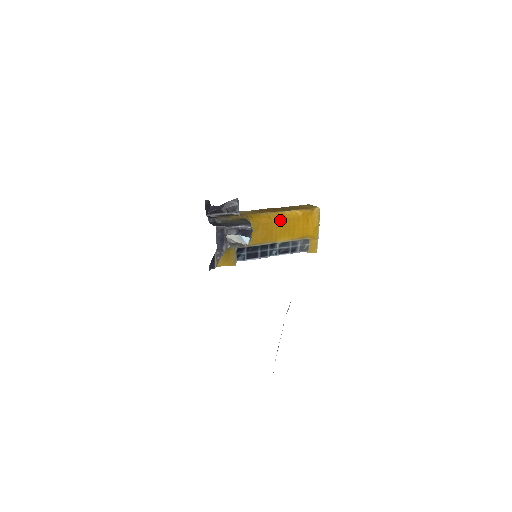
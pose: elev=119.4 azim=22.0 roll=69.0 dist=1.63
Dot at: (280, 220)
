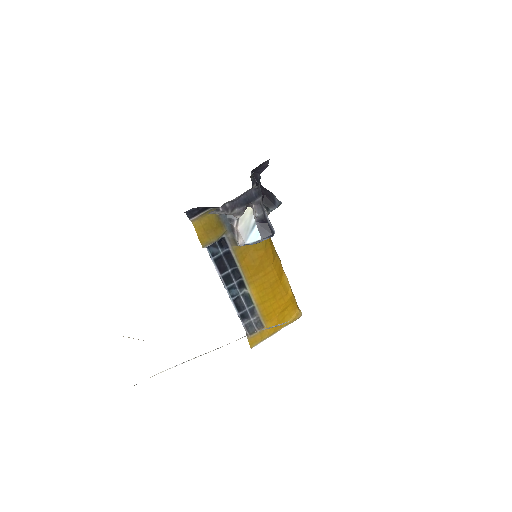
Dot at: (276, 273)
